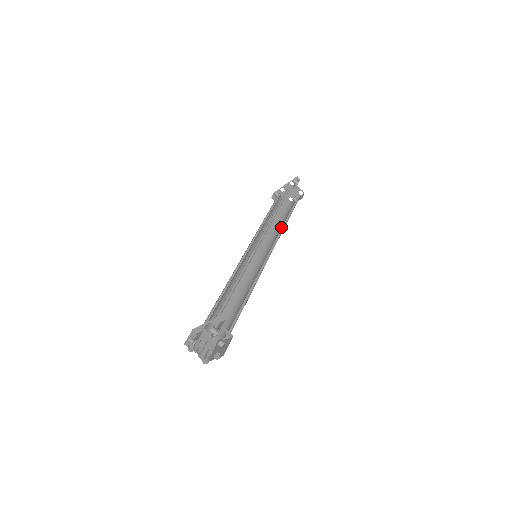
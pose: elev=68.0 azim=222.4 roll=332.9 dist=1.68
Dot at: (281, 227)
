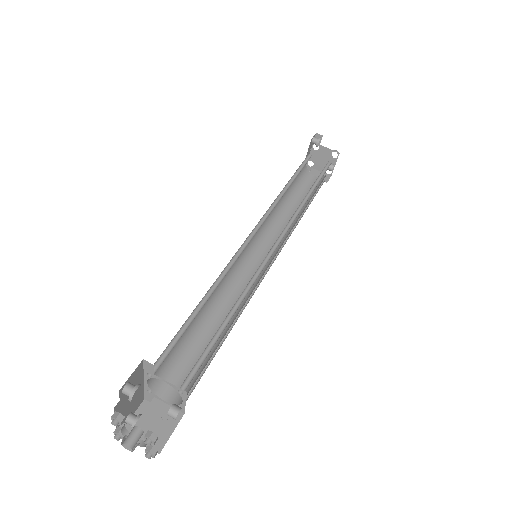
Dot at: occluded
